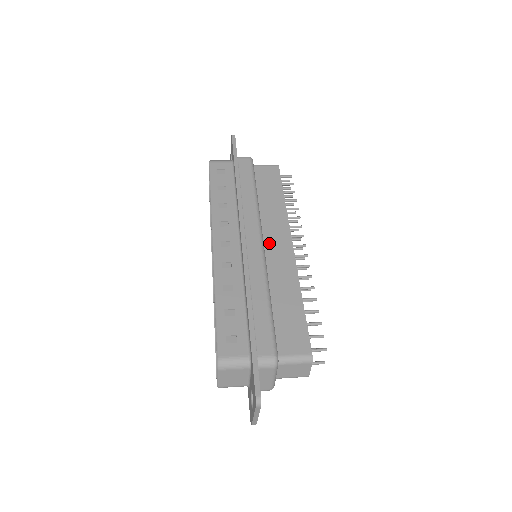
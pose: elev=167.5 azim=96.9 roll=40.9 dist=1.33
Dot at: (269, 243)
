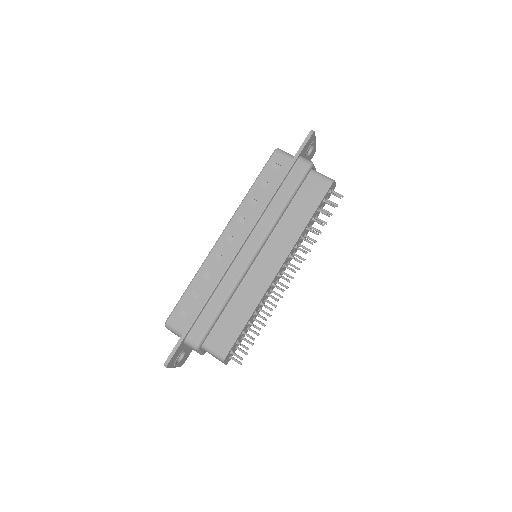
Dot at: (264, 256)
